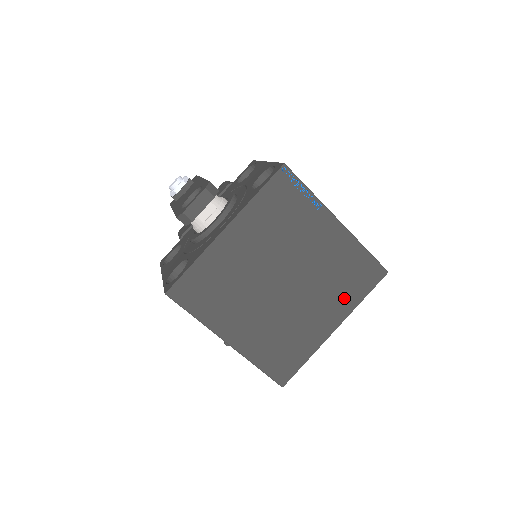
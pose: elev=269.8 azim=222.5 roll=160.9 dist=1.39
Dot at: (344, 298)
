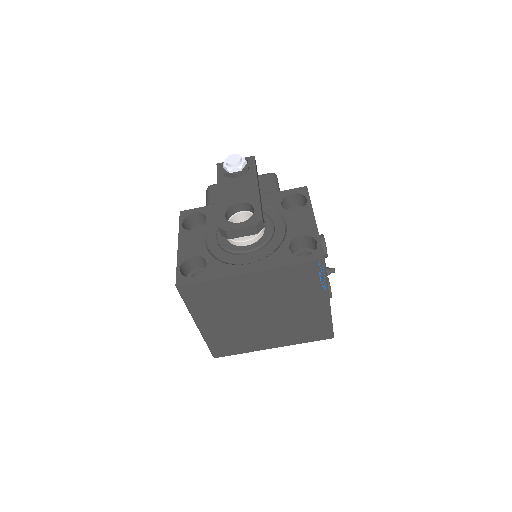
Dot at: (294, 337)
